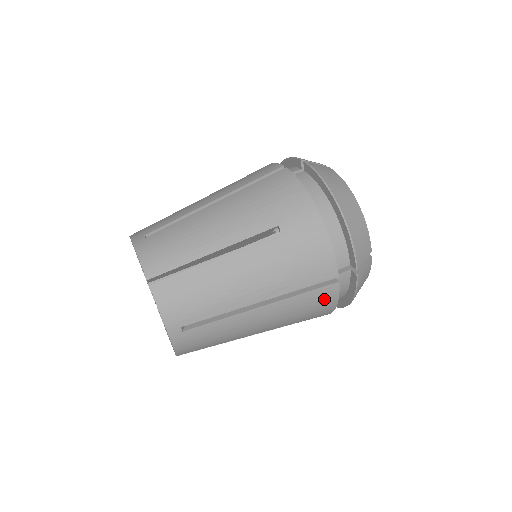
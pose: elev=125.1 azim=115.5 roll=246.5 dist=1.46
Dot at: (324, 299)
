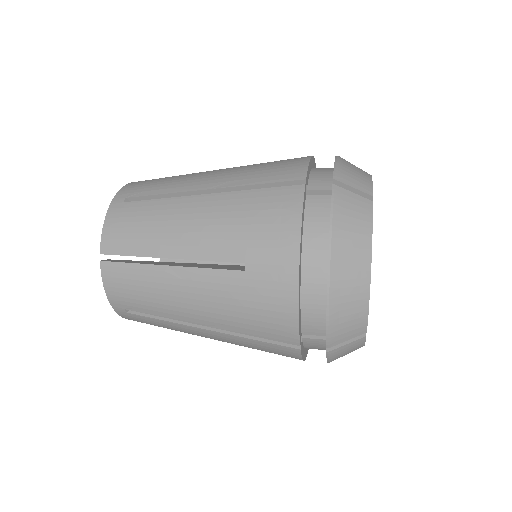
Dot at: (282, 205)
